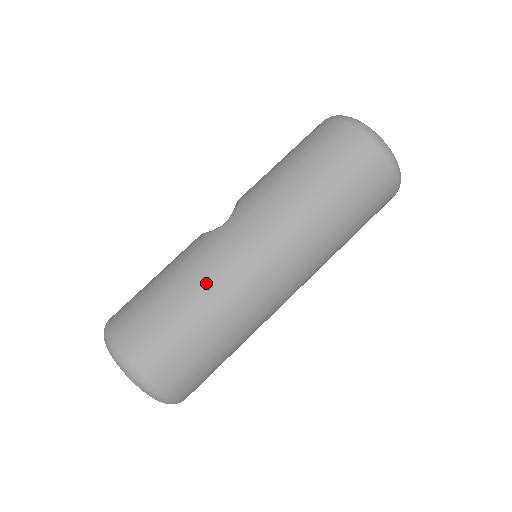
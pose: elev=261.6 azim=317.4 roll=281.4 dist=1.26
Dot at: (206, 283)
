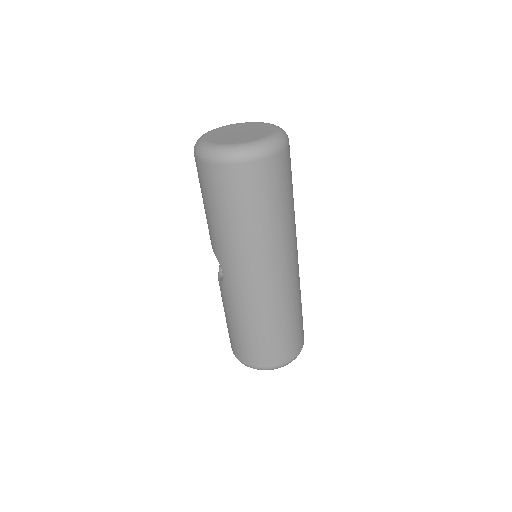
Dot at: (251, 315)
